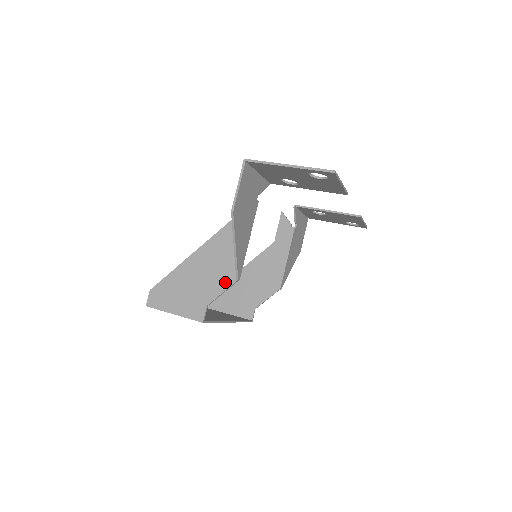
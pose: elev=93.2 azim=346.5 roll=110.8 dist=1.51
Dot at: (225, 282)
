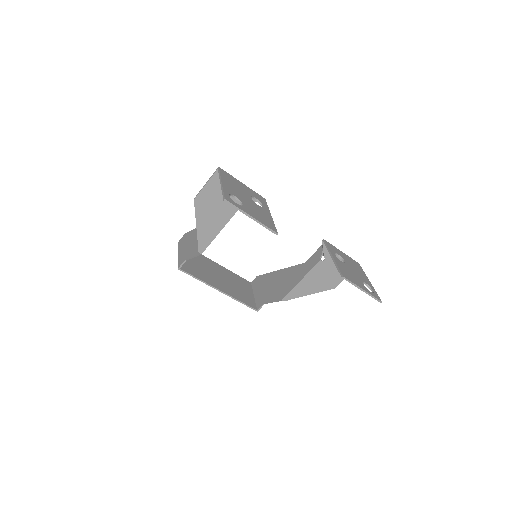
Dot at: (197, 251)
